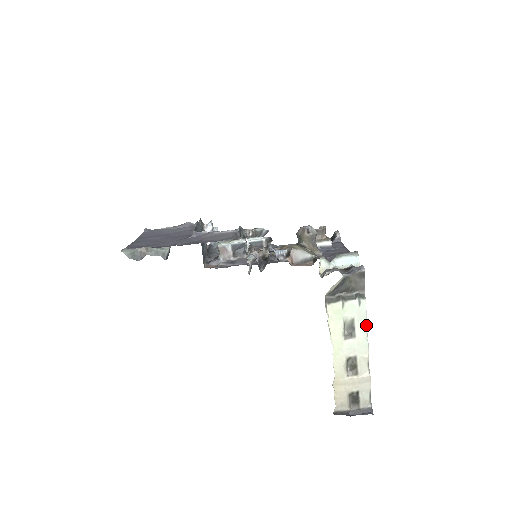
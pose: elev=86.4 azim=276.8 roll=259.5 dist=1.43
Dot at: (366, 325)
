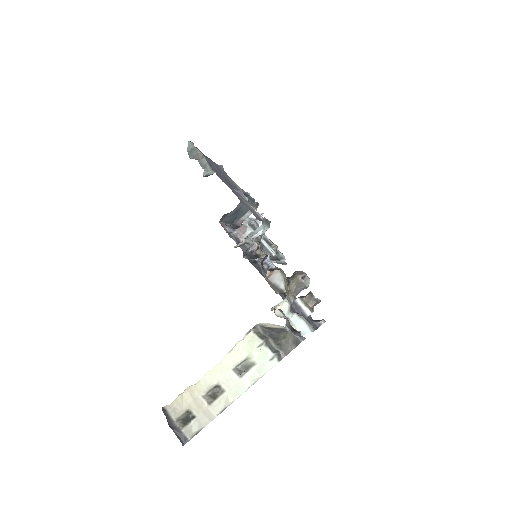
Dot at: (257, 380)
